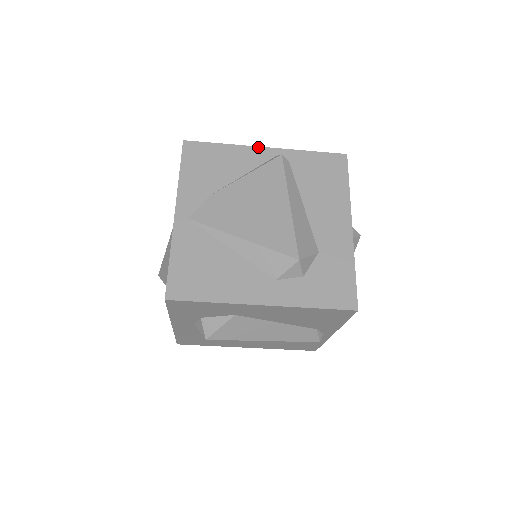
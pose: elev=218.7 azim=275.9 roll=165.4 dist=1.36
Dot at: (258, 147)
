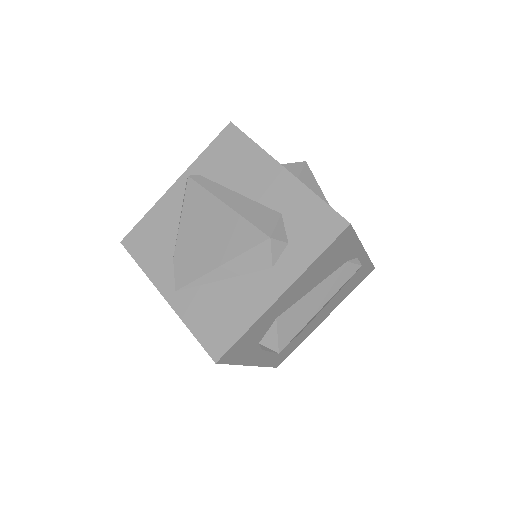
Dot at: (169, 189)
